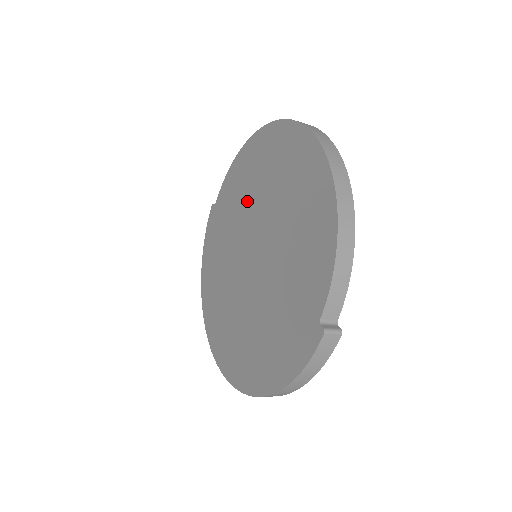
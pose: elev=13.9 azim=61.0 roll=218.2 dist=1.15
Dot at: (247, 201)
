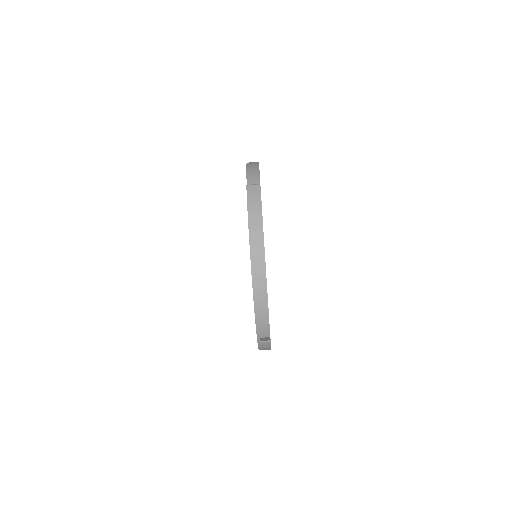
Dot at: occluded
